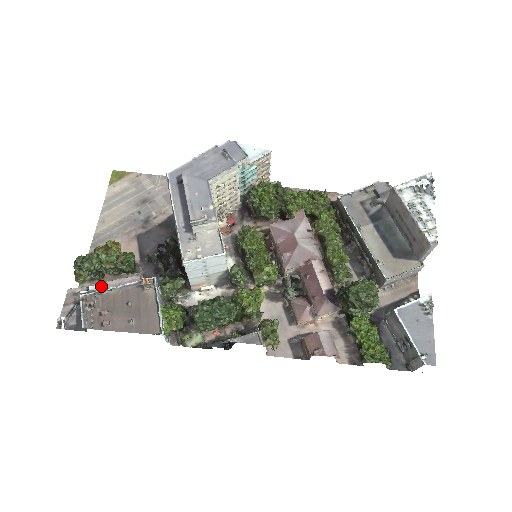
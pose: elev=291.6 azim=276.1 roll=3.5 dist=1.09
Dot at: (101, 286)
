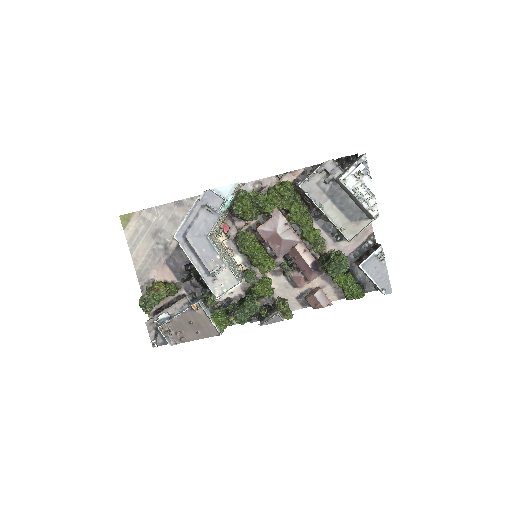
Dot at: (165, 314)
